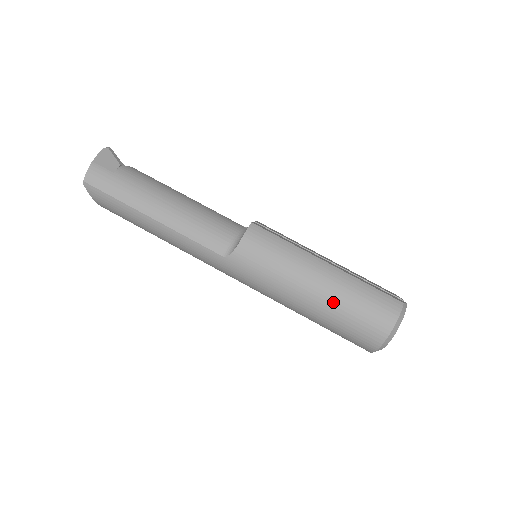
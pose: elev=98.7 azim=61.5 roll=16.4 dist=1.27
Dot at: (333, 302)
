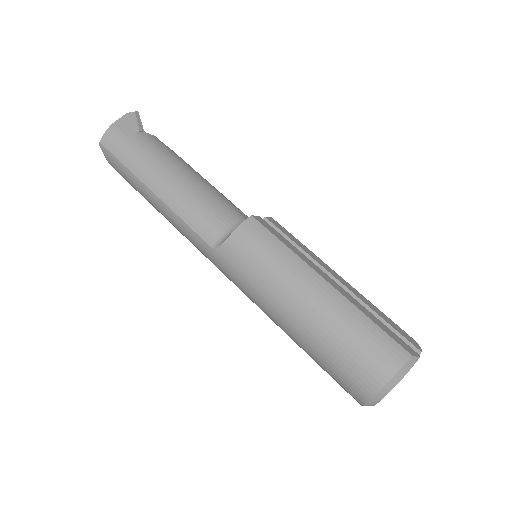
Dot at: (319, 330)
